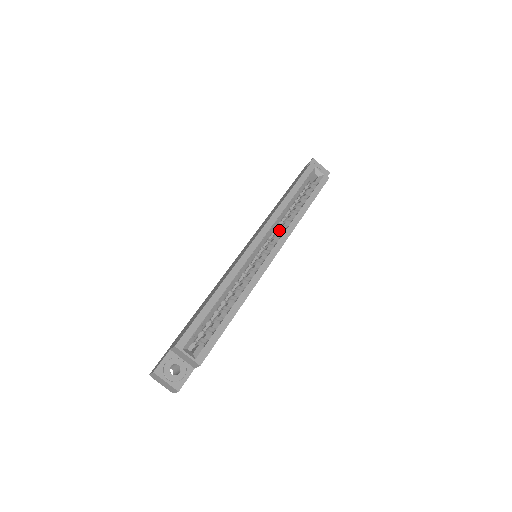
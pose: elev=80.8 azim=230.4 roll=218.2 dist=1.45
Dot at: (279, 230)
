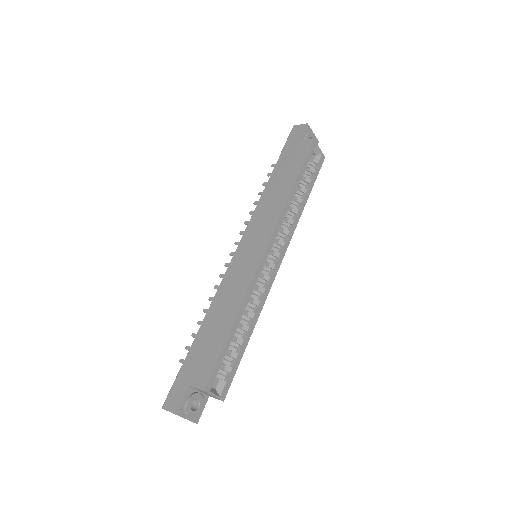
Dot at: (282, 228)
